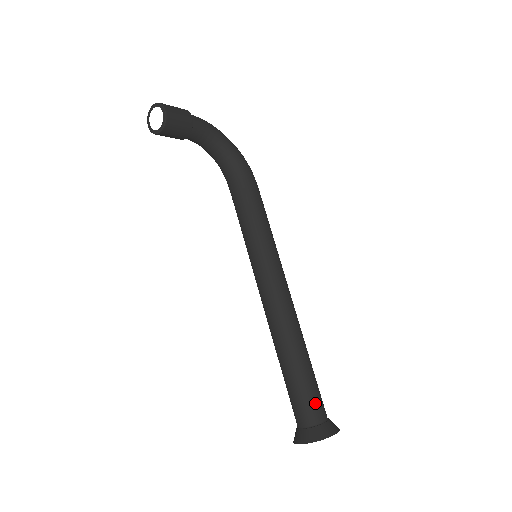
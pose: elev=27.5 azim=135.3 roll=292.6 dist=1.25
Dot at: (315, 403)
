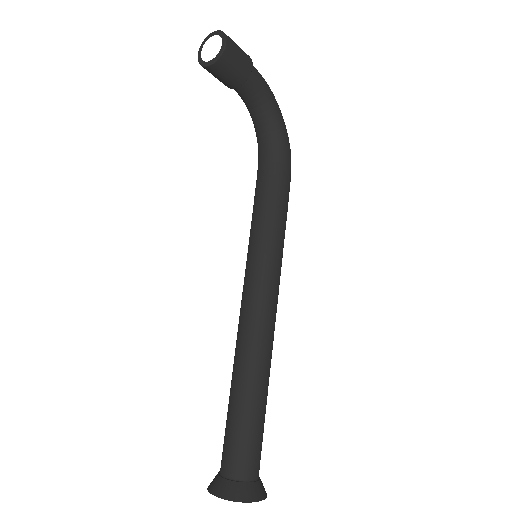
Dot at: (252, 454)
